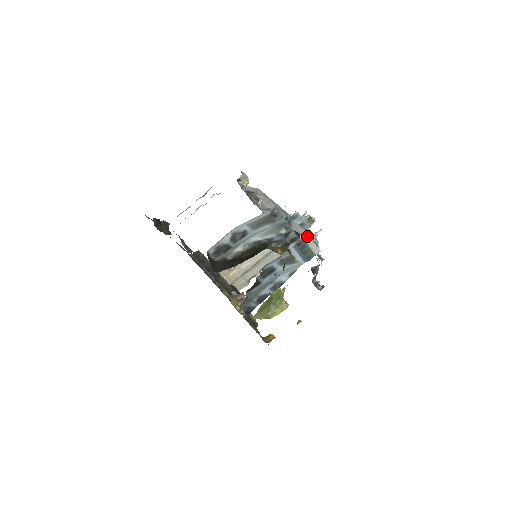
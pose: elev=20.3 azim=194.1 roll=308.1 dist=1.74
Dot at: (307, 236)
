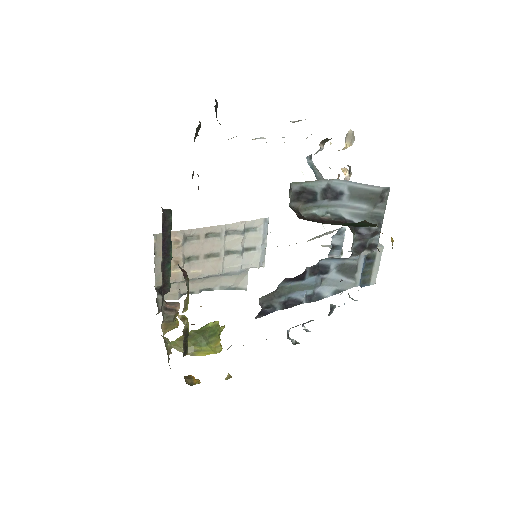
Dot at: (380, 254)
